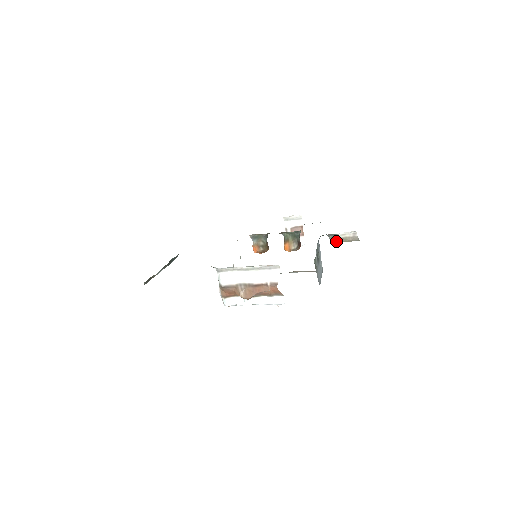
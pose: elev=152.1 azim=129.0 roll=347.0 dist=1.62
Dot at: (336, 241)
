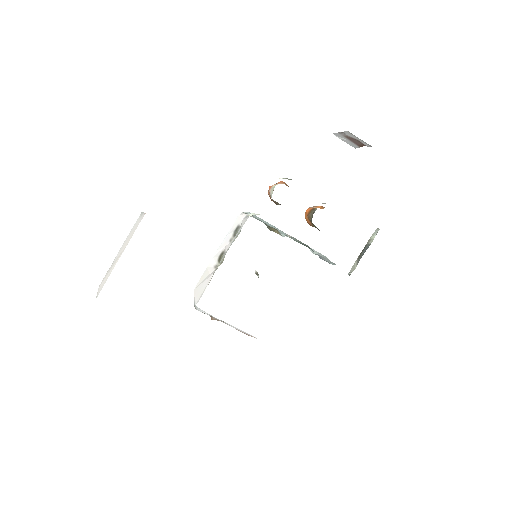
Dot at: occluded
